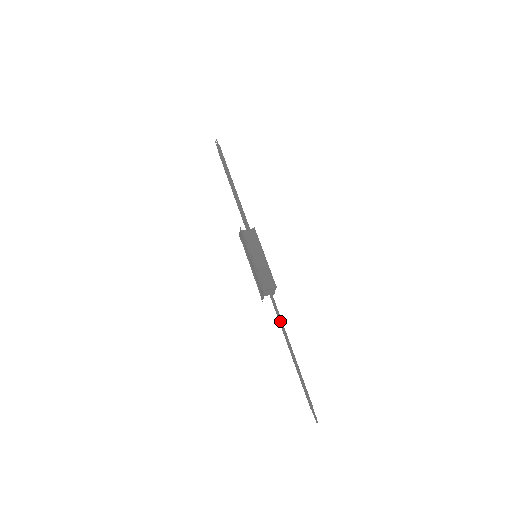
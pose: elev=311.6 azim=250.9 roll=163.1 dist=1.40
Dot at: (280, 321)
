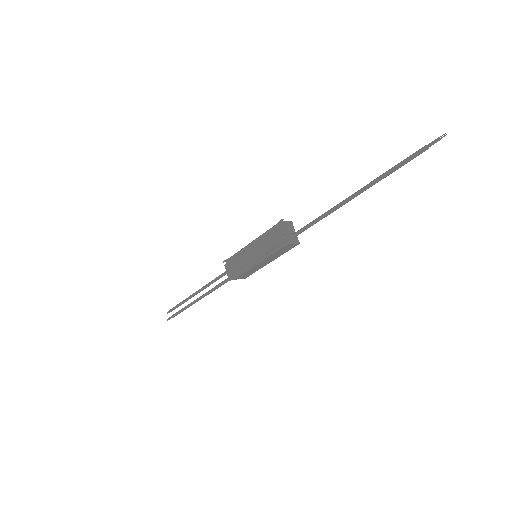
Dot at: (321, 215)
